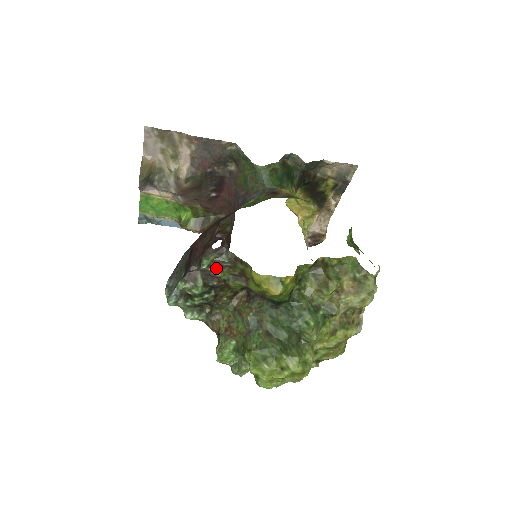
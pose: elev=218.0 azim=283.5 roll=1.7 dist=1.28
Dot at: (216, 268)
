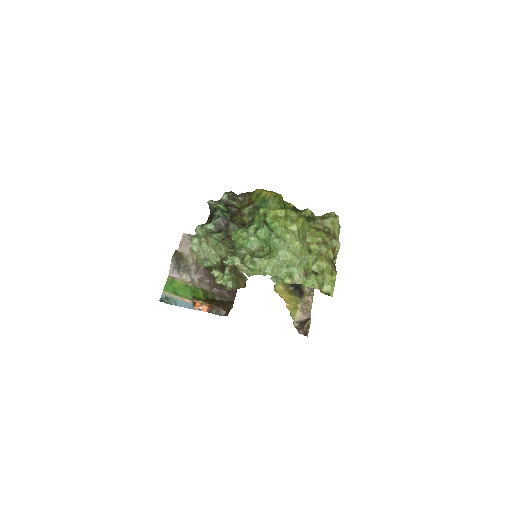
Dot at: (233, 200)
